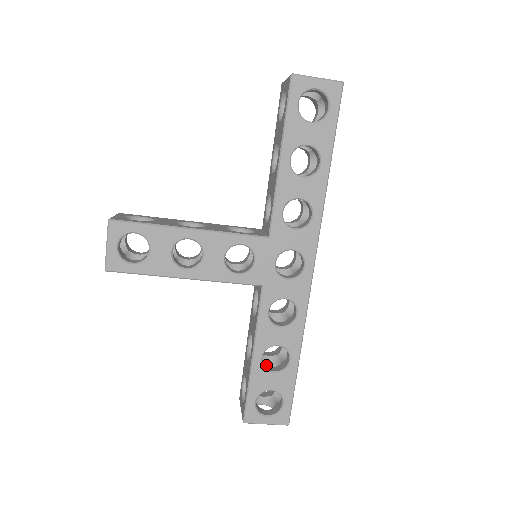
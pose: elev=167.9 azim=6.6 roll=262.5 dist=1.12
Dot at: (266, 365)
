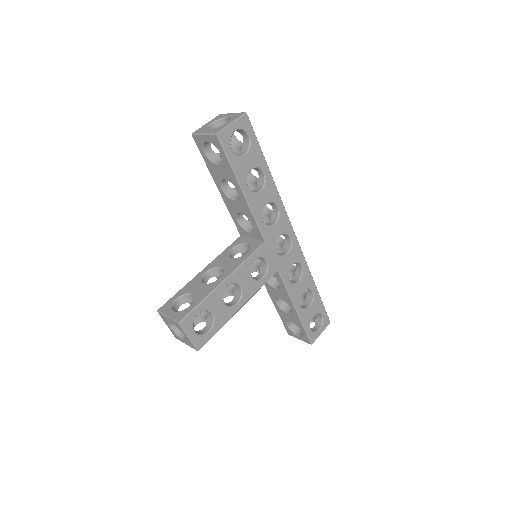
Dot at: (301, 306)
